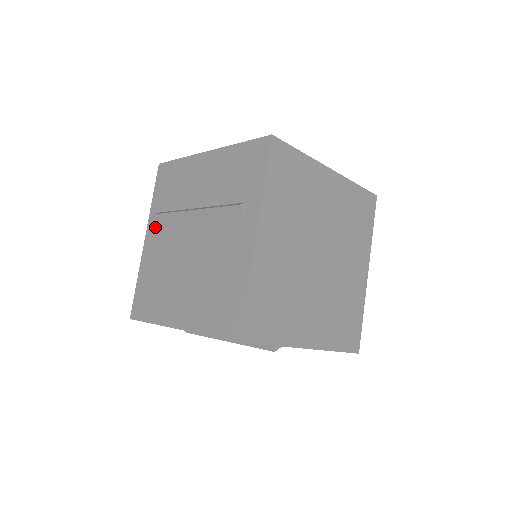
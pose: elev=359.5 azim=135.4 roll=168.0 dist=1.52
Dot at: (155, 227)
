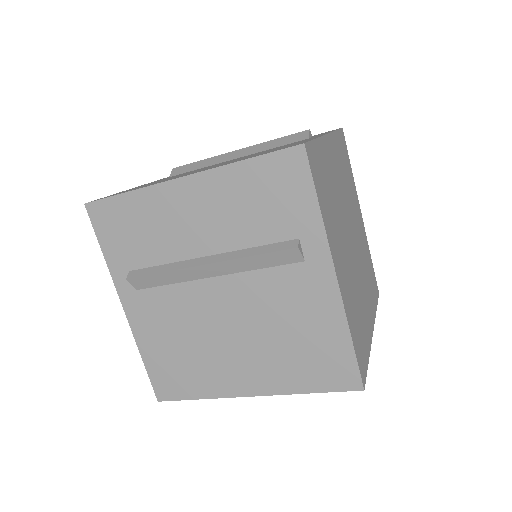
Dot at: (168, 177)
